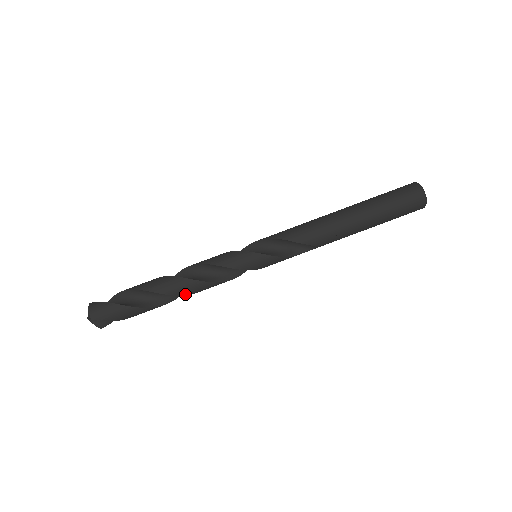
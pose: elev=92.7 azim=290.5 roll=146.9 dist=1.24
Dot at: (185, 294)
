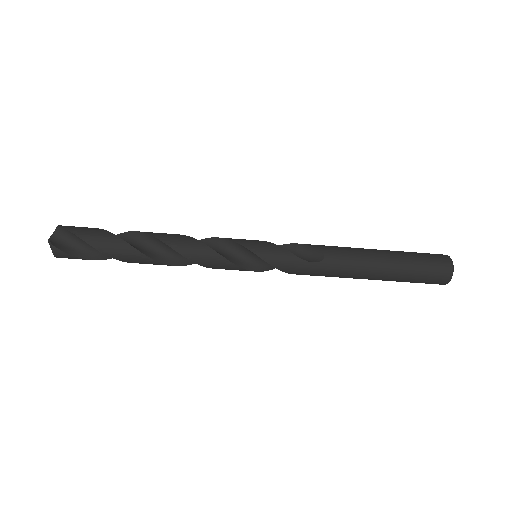
Dot at: occluded
